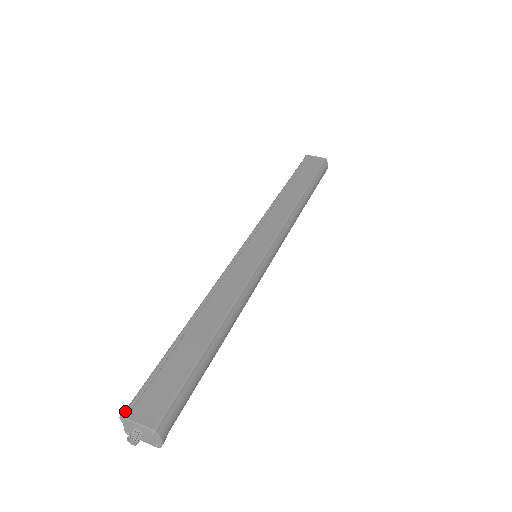
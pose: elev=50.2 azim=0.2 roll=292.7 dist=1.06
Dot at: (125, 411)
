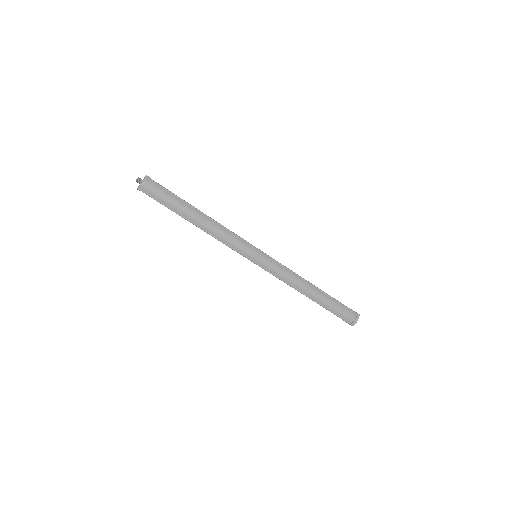
Dot at: occluded
